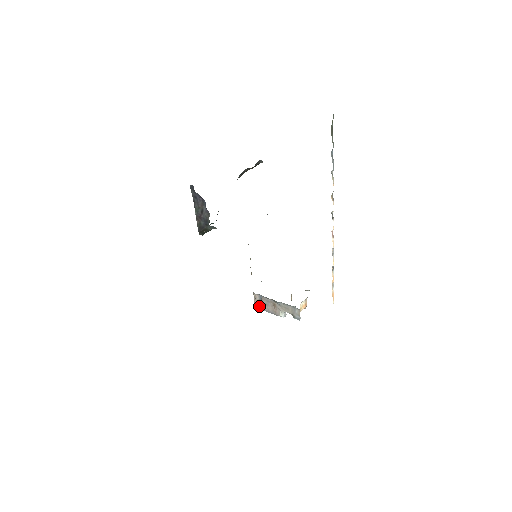
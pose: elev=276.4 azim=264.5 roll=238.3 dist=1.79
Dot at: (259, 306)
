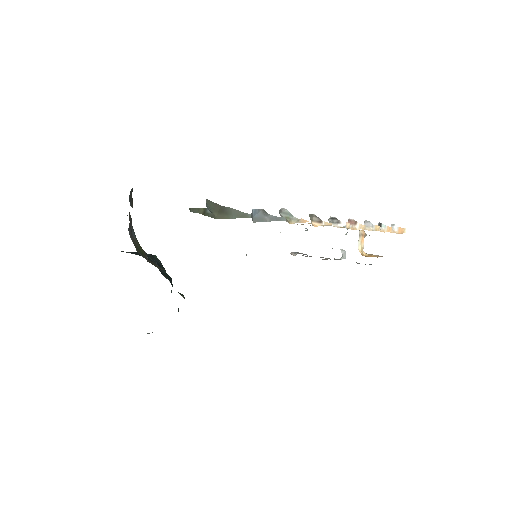
Dot at: occluded
